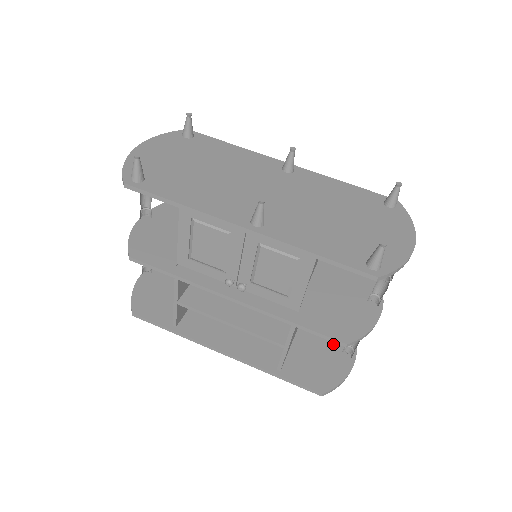
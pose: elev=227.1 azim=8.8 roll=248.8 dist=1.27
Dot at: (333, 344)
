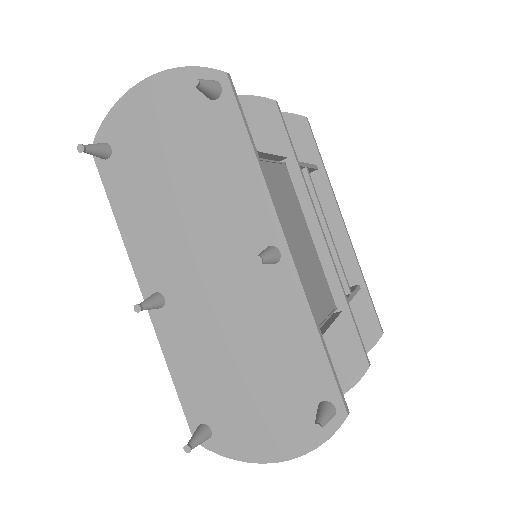
Dot at: occluded
